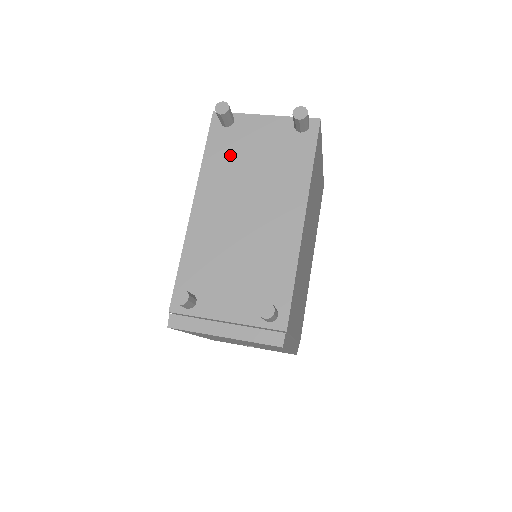
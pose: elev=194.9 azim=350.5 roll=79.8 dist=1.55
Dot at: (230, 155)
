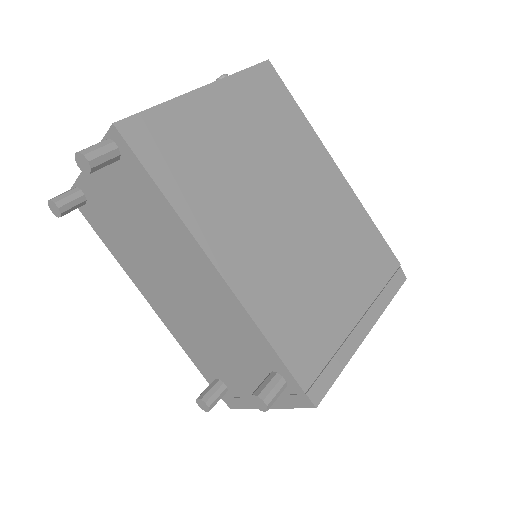
Dot at: (114, 232)
